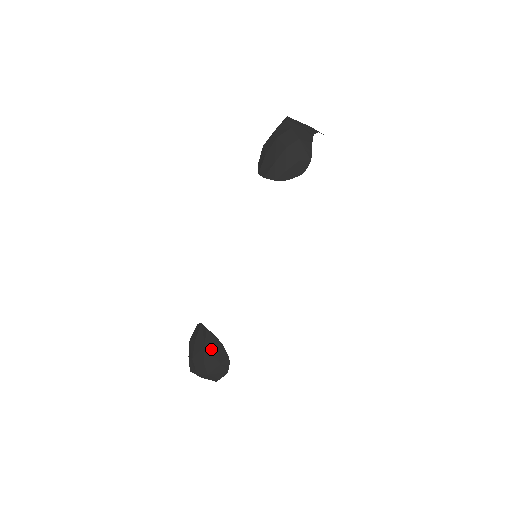
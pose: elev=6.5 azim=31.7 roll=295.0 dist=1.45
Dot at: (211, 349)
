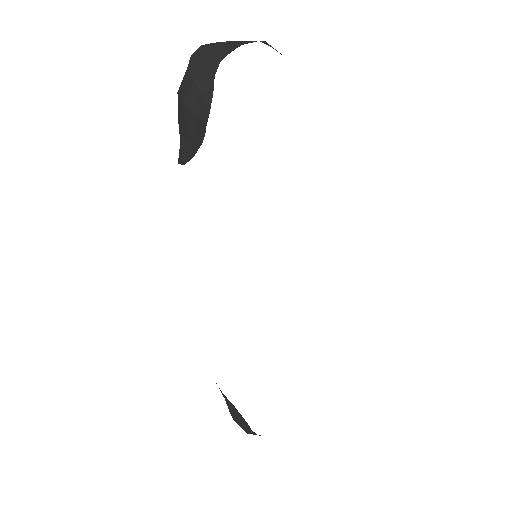
Dot at: (231, 406)
